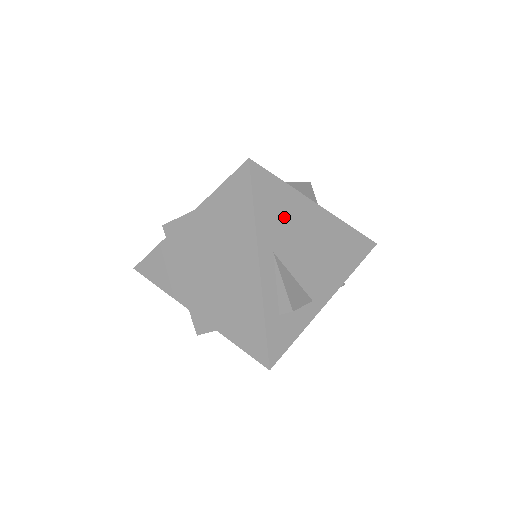
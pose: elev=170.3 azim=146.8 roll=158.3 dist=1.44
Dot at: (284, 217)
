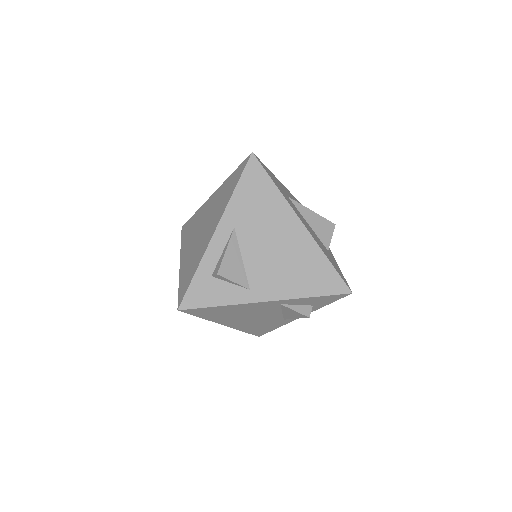
Dot at: (260, 209)
